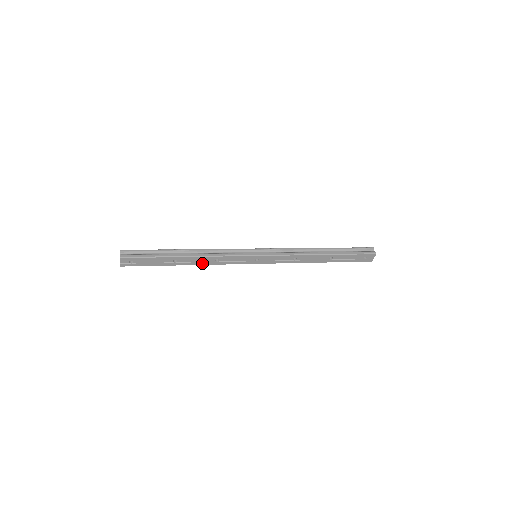
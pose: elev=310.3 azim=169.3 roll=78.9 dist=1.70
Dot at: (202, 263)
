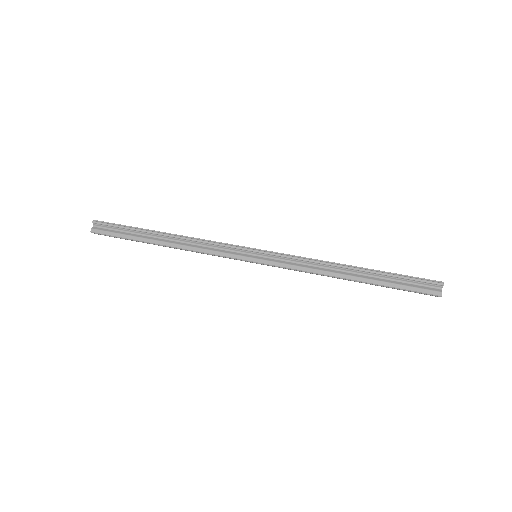
Dot at: occluded
